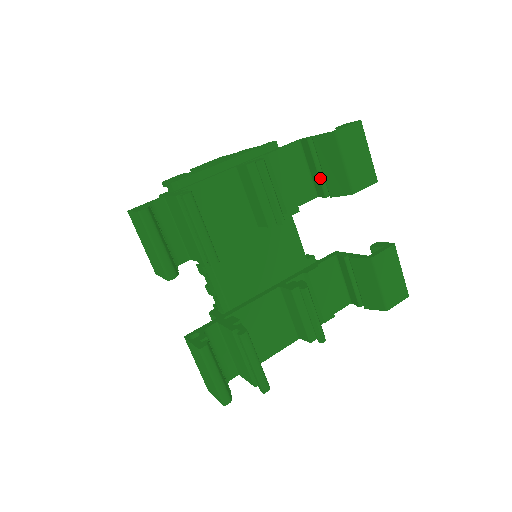
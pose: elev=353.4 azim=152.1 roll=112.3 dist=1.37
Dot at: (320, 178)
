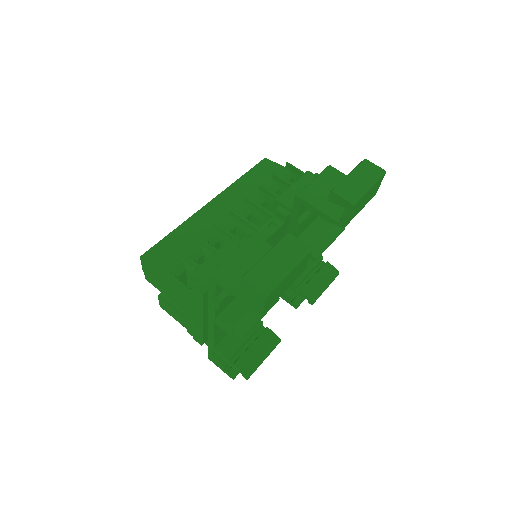
Dot at: occluded
